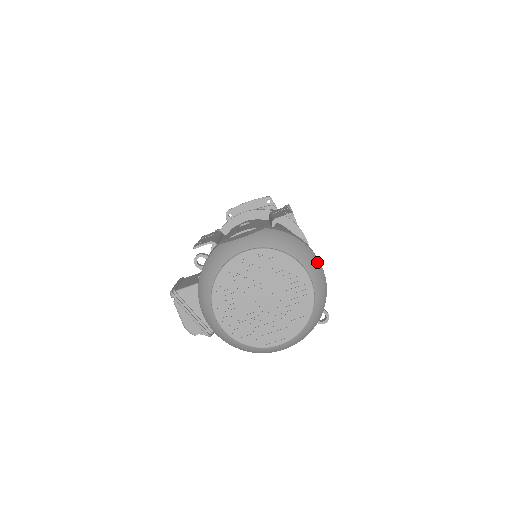
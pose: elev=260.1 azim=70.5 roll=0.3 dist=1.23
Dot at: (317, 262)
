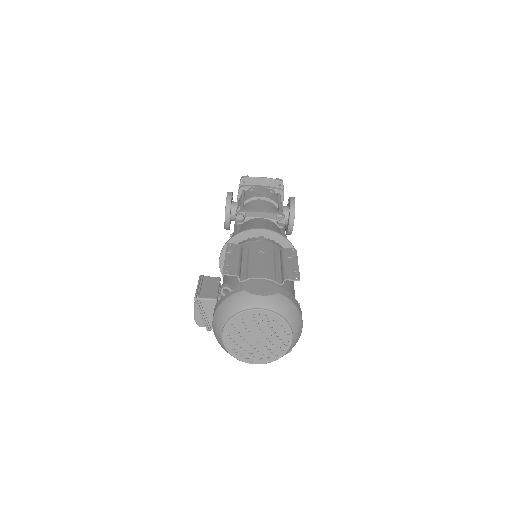
Dot at: (301, 325)
